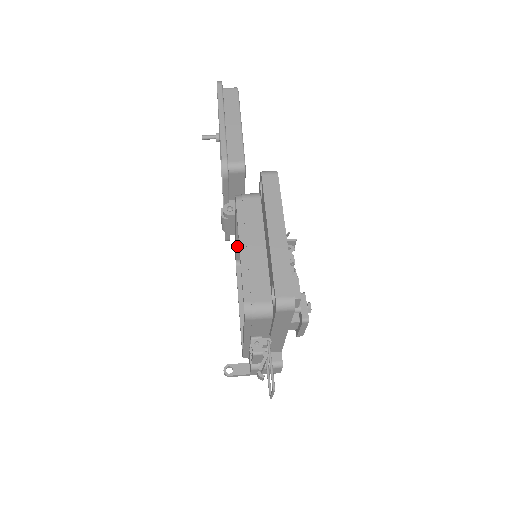
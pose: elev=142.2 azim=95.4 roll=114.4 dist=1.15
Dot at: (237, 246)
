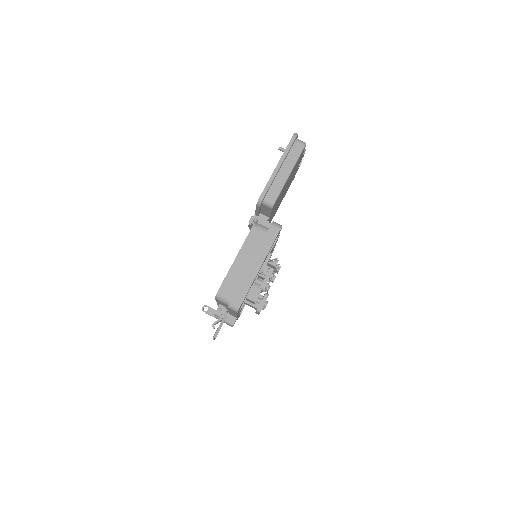
Dot at: occluded
